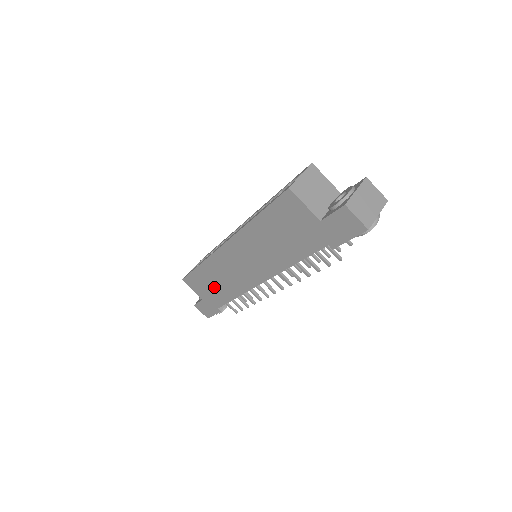
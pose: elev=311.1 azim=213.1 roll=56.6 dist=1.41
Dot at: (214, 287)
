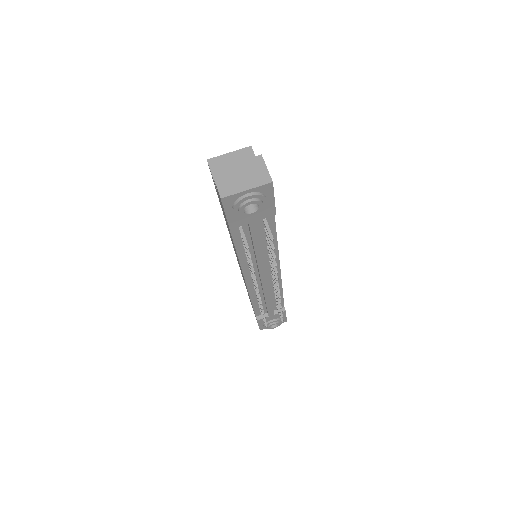
Dot at: occluded
